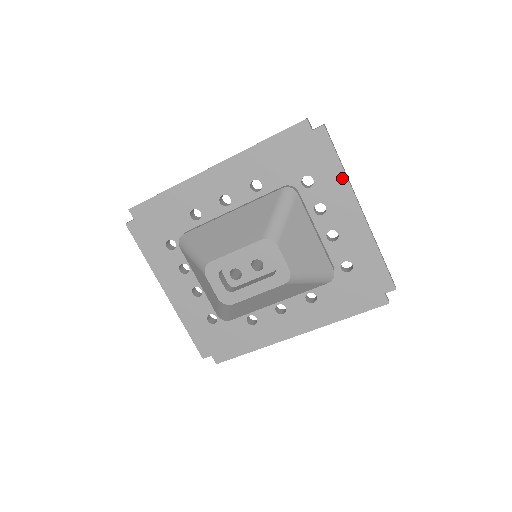
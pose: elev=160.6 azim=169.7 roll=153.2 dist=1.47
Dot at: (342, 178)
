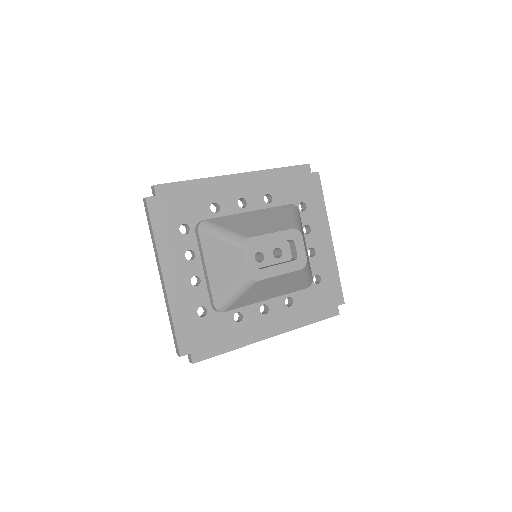
Dot at: (324, 211)
